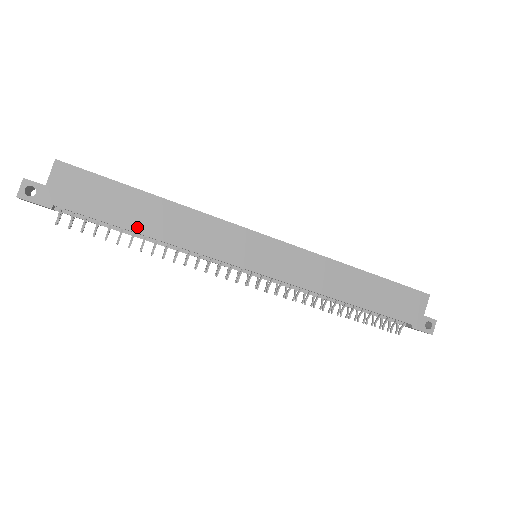
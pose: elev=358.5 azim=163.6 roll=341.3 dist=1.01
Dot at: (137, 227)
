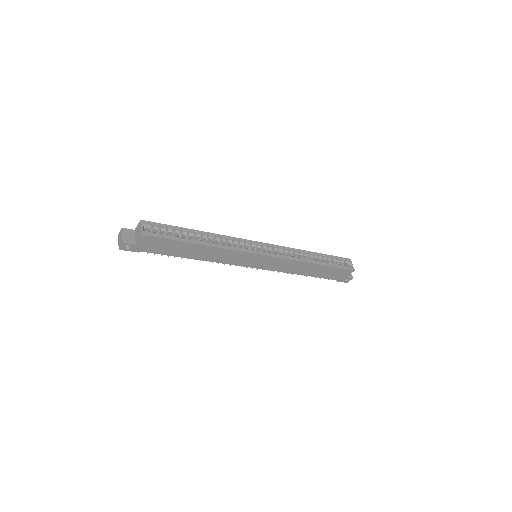
Dot at: (188, 256)
